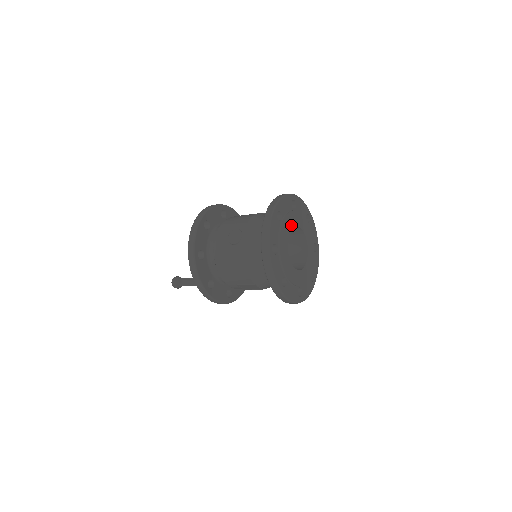
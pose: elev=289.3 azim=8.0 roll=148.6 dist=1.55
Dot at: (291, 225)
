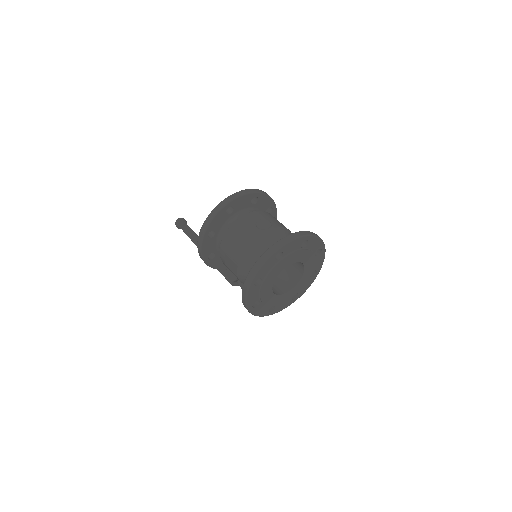
Dot at: (303, 260)
